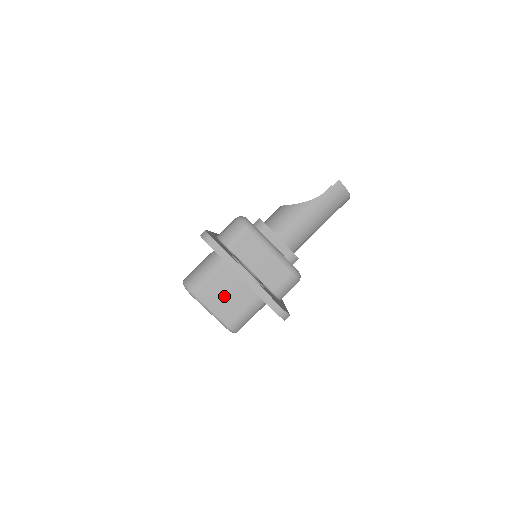
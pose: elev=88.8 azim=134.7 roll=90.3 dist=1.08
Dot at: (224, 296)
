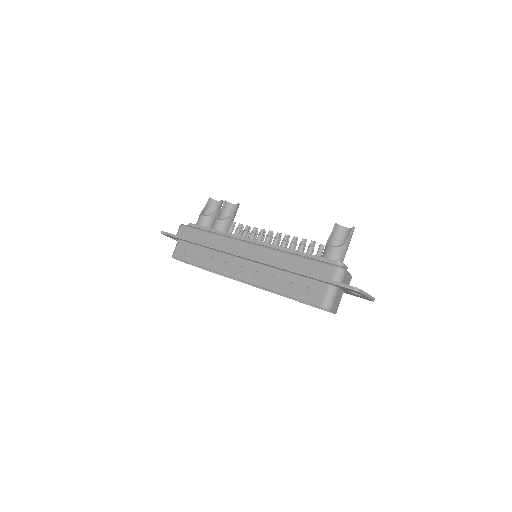
Dot at: (337, 303)
